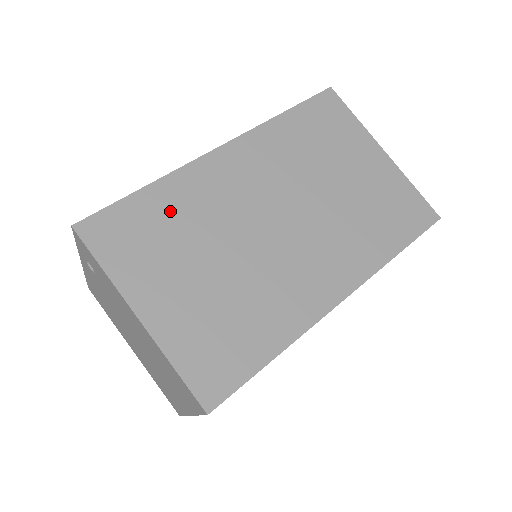
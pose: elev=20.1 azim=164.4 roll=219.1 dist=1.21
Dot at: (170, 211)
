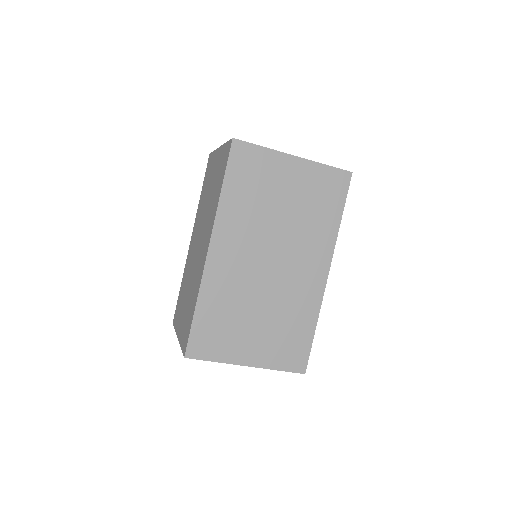
Dot at: (217, 309)
